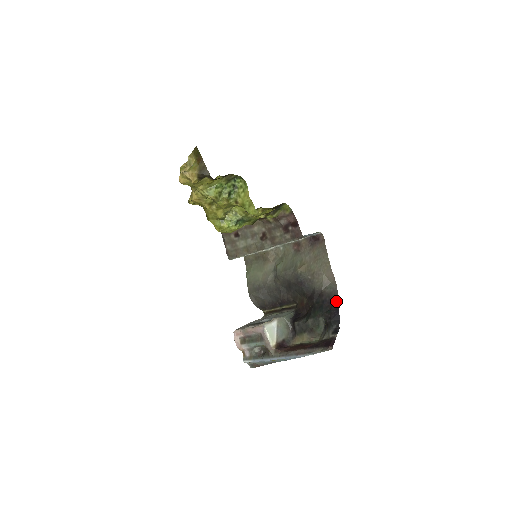
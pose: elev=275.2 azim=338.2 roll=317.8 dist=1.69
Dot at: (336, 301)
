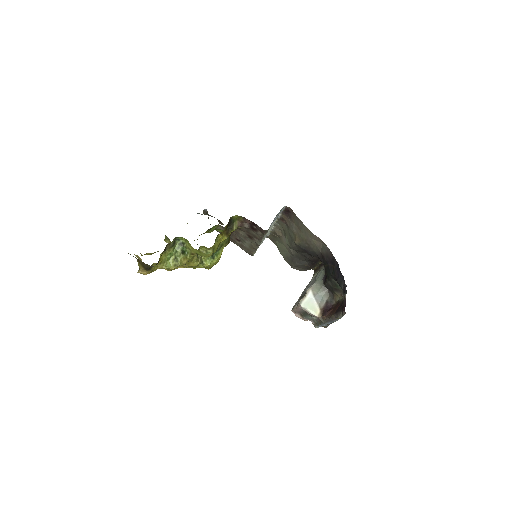
Dot at: (333, 260)
